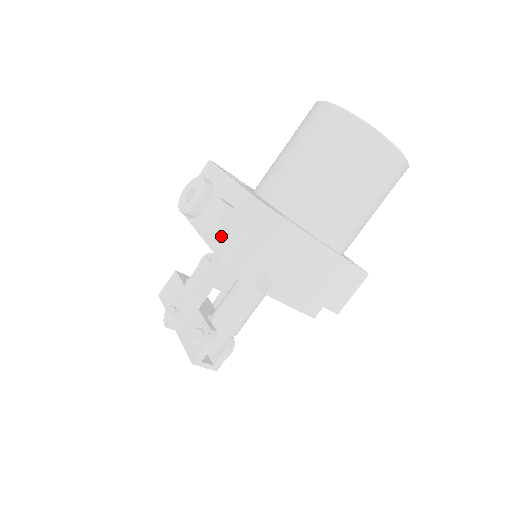
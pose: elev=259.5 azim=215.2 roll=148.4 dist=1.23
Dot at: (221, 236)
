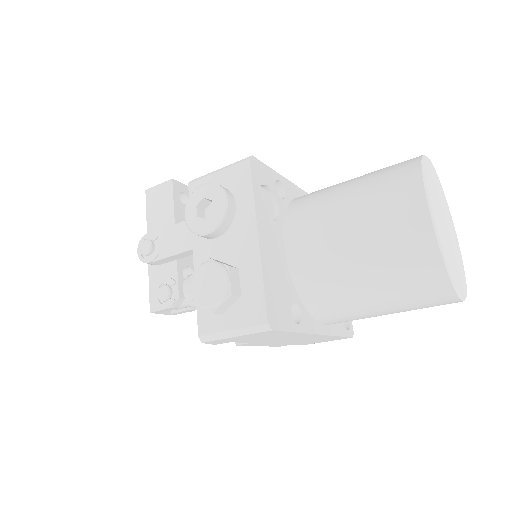
Dot at: occluded
